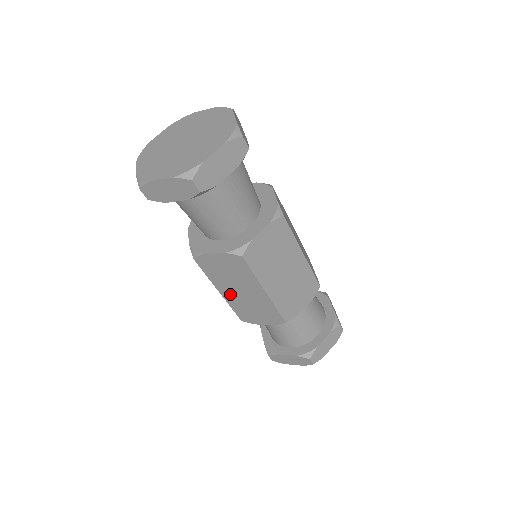
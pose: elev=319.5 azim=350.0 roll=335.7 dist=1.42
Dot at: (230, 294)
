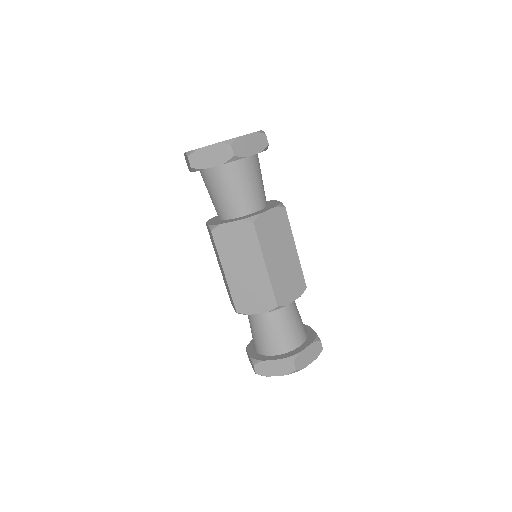
Dot at: (233, 274)
